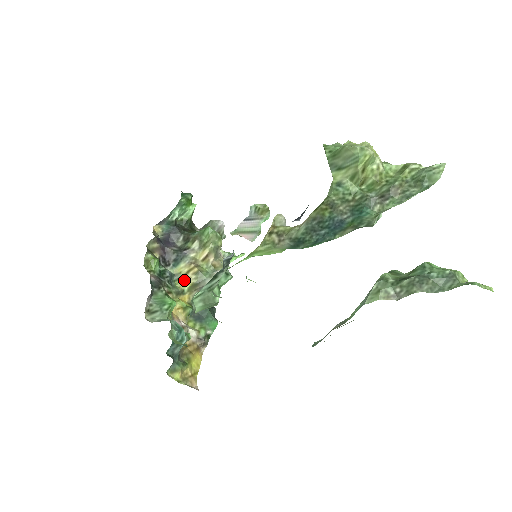
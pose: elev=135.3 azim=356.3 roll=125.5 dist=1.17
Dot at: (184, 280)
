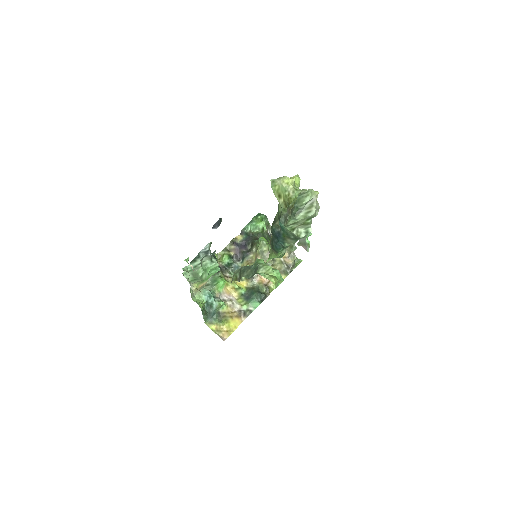
Dot at: occluded
